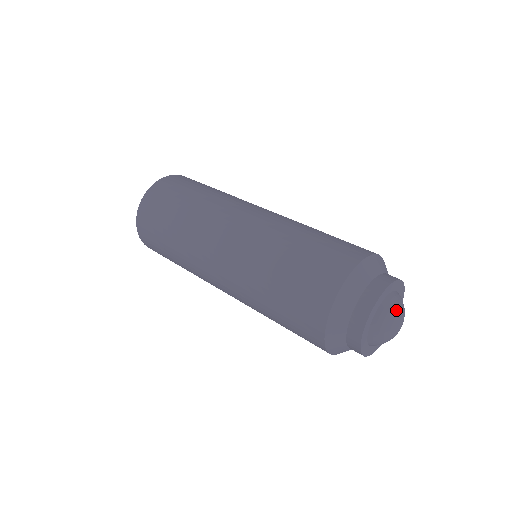
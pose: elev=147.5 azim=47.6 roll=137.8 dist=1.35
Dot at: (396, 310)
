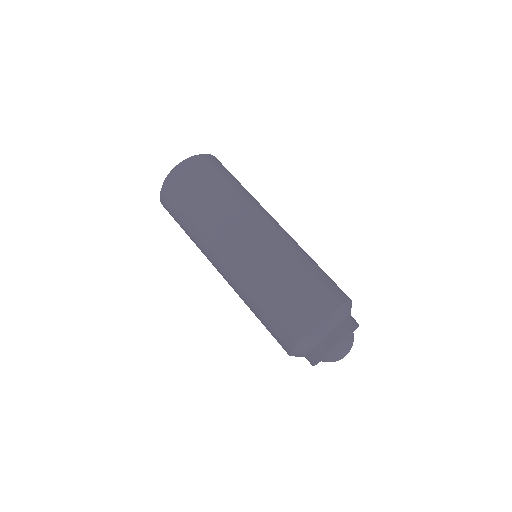
Dot at: (333, 360)
